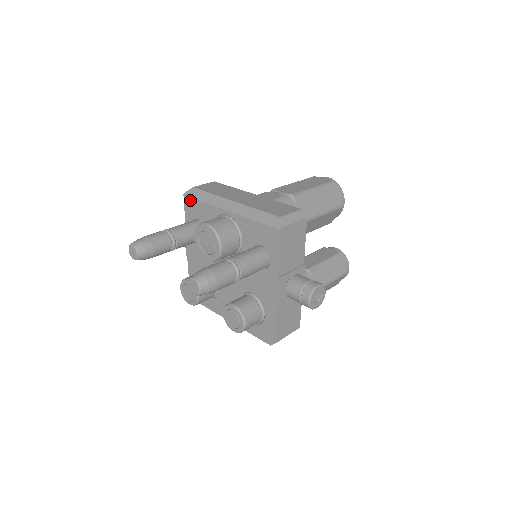
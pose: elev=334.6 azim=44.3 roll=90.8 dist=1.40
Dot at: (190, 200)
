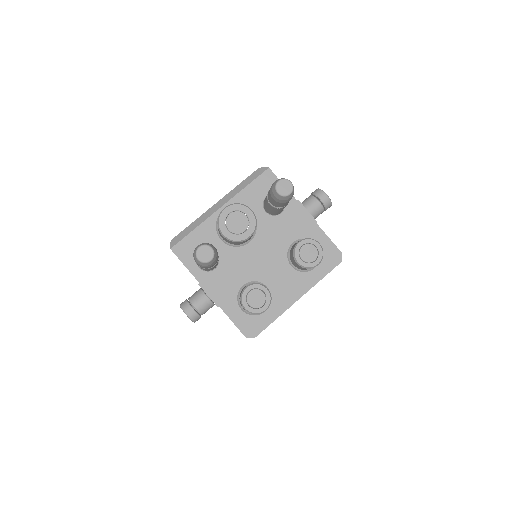
Dot at: (181, 244)
